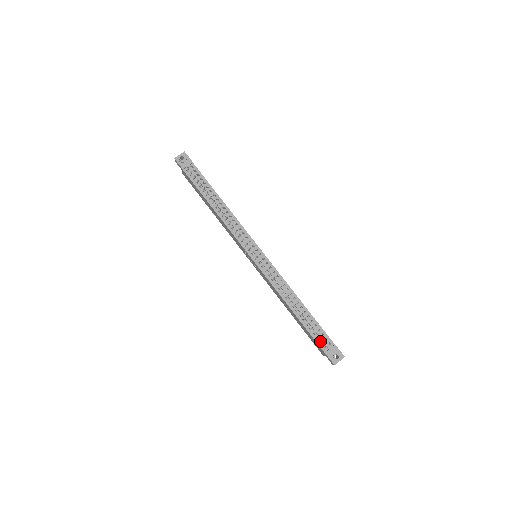
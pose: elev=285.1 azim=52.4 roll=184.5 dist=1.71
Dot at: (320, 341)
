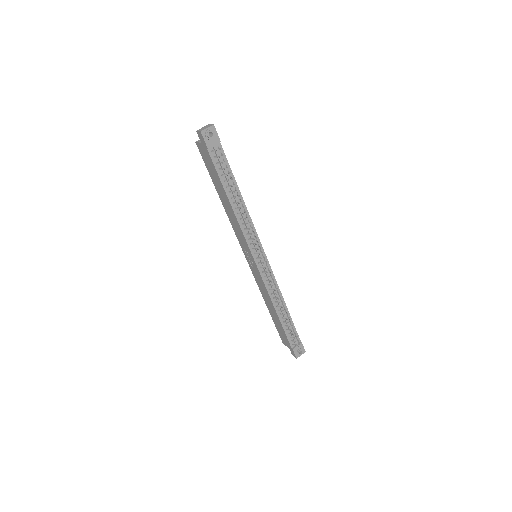
Dot at: (291, 339)
